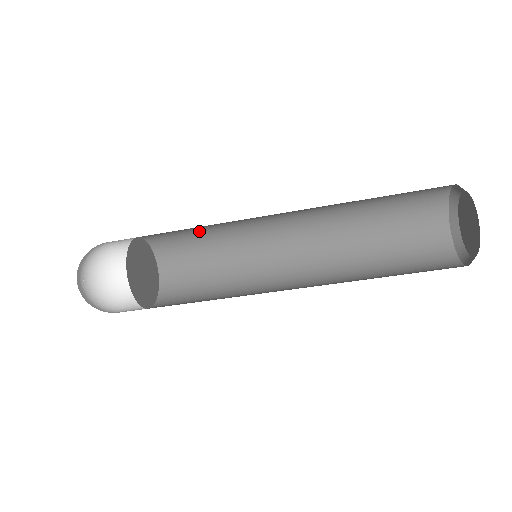
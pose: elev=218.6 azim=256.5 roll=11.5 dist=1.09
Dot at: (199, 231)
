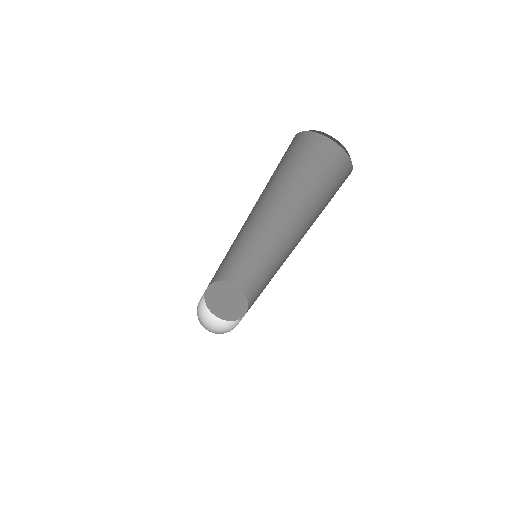
Dot at: (256, 269)
